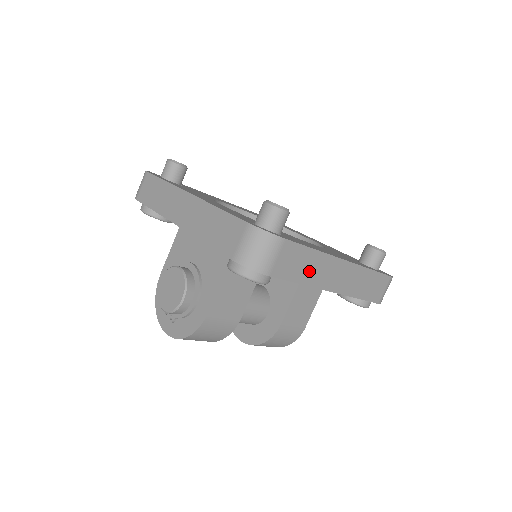
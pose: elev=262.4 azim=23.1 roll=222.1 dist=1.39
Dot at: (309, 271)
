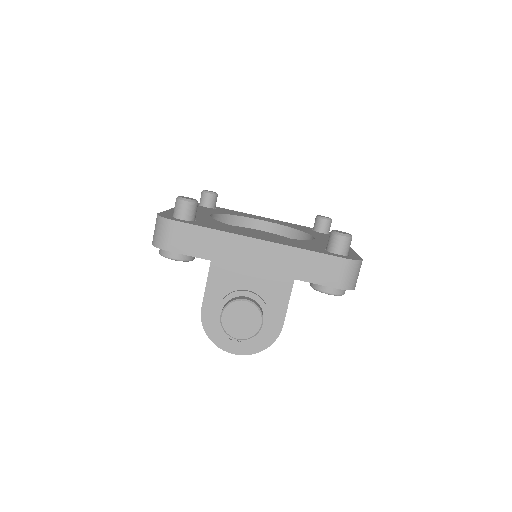
Dot at: occluded
